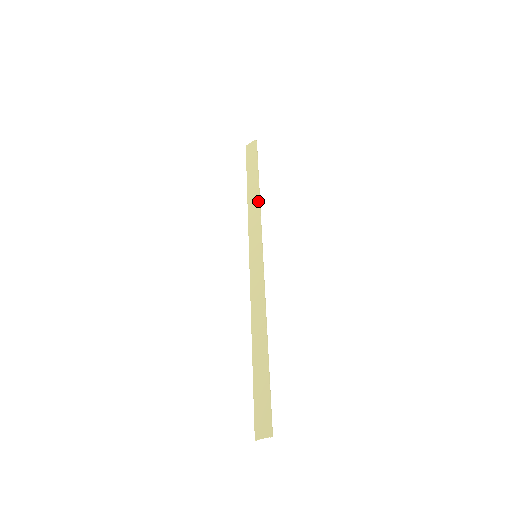
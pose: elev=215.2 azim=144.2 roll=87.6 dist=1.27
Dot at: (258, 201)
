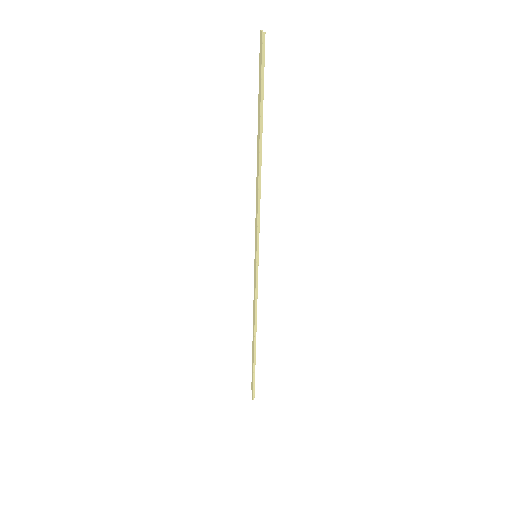
Dot at: (257, 182)
